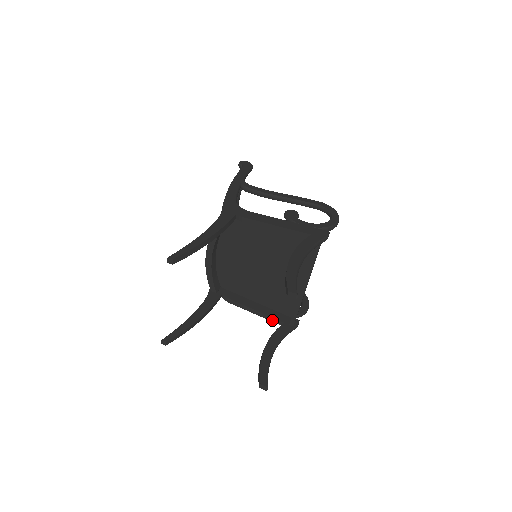
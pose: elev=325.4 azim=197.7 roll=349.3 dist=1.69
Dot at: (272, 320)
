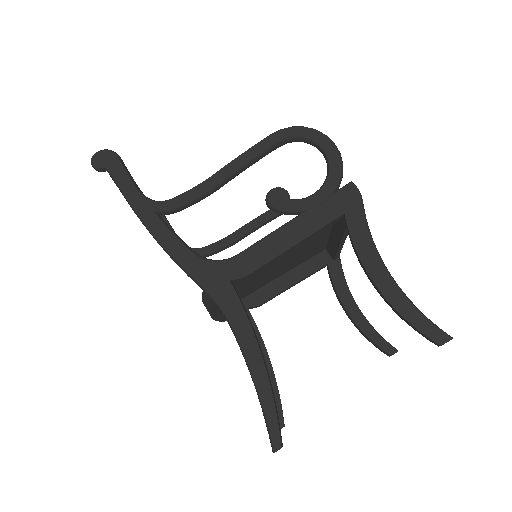
Dot at: (314, 273)
